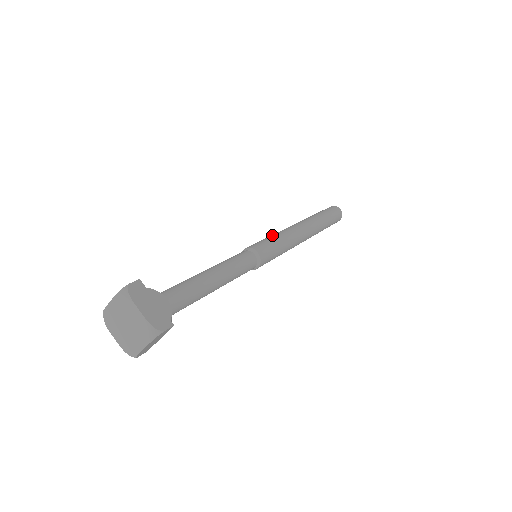
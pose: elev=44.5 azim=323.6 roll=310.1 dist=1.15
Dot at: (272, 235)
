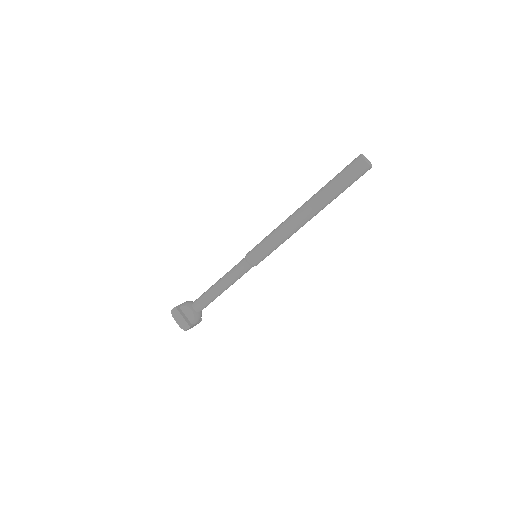
Dot at: (269, 235)
